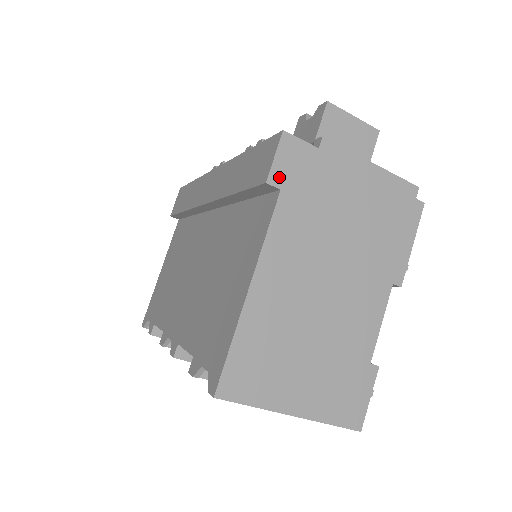
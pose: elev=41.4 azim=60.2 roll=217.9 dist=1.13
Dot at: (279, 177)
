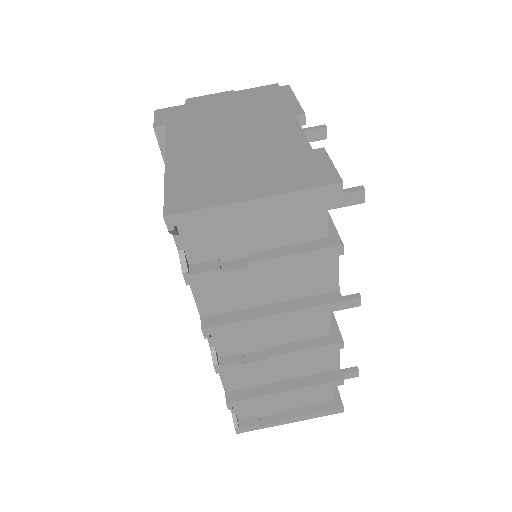
Dot at: (162, 122)
